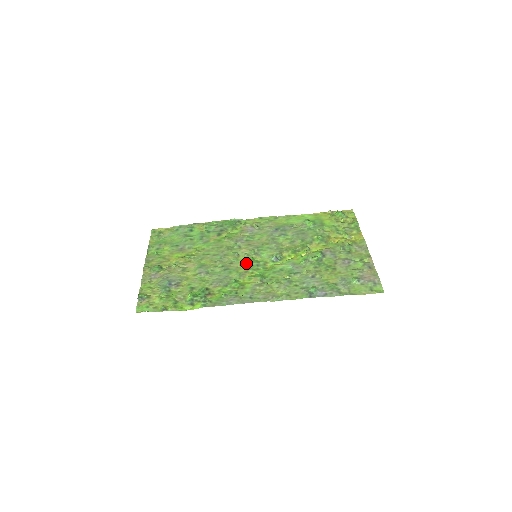
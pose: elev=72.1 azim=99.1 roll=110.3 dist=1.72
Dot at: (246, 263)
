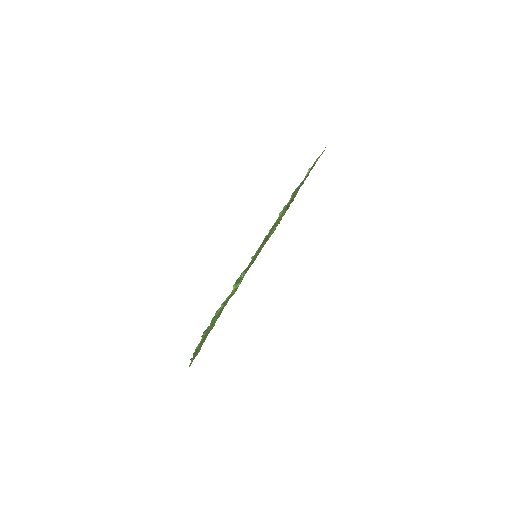
Dot at: occluded
